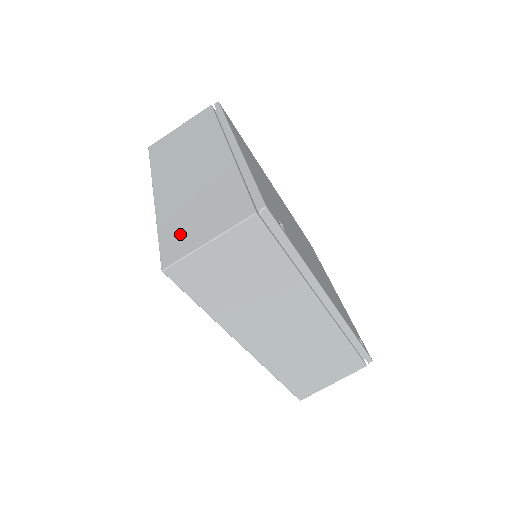
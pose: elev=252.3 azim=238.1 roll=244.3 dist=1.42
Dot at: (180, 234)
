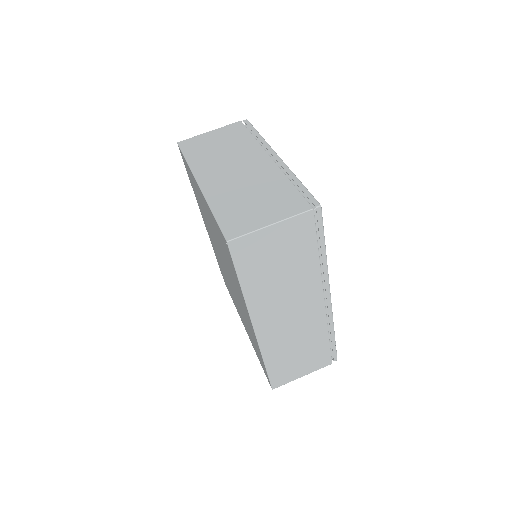
Dot at: (239, 216)
